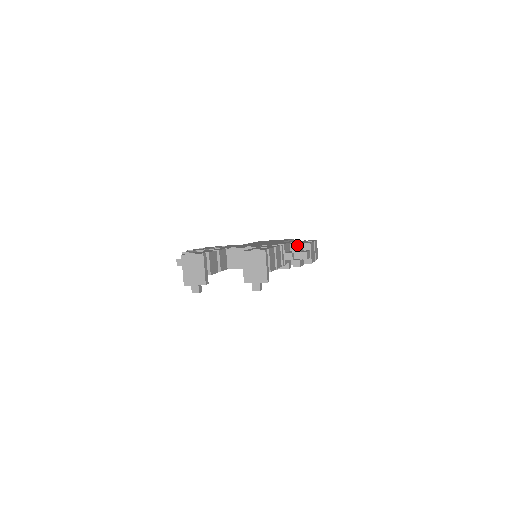
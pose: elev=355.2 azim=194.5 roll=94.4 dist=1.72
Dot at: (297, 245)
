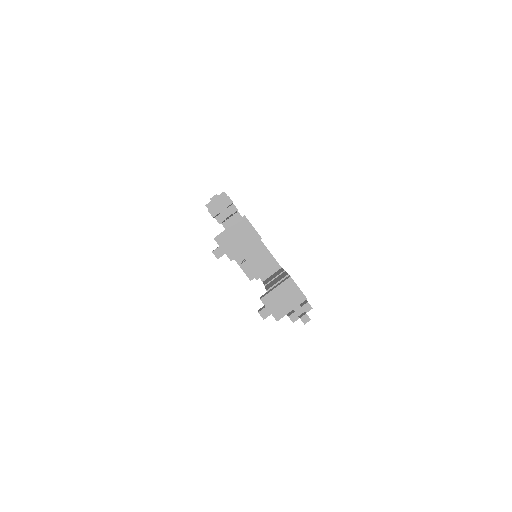
Dot at: (311, 307)
